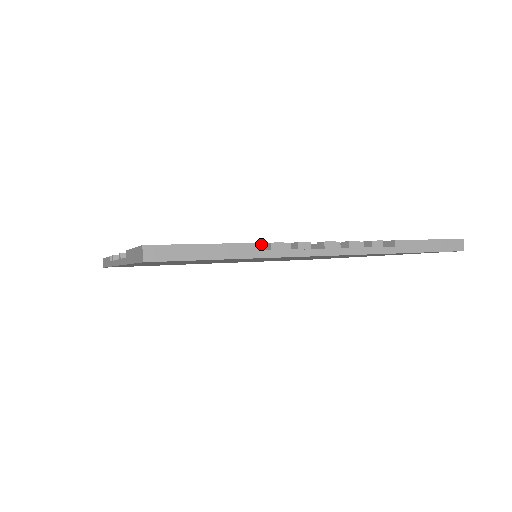
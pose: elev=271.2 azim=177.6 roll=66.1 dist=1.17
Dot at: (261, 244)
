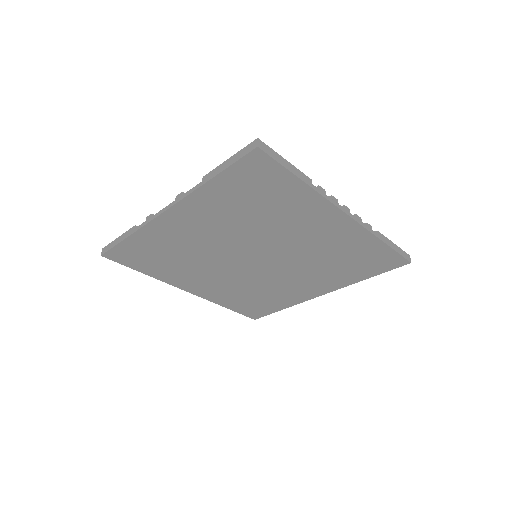
Dot at: occluded
